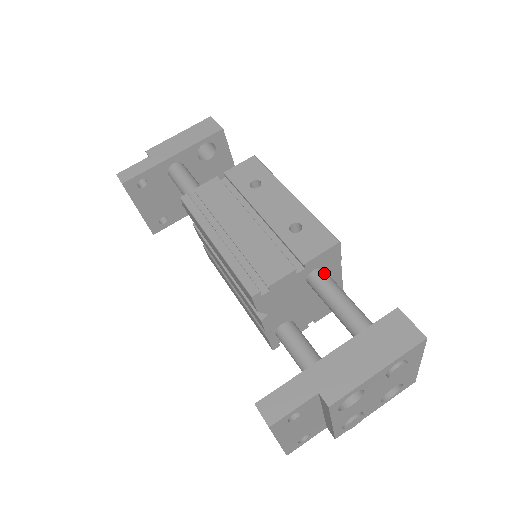
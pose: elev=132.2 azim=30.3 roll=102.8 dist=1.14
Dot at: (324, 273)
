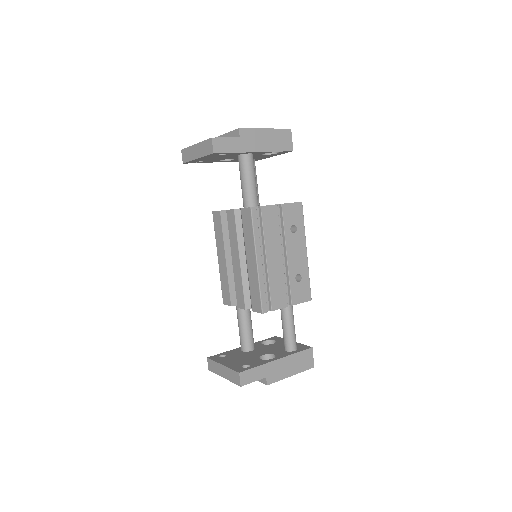
Dot at: (292, 307)
